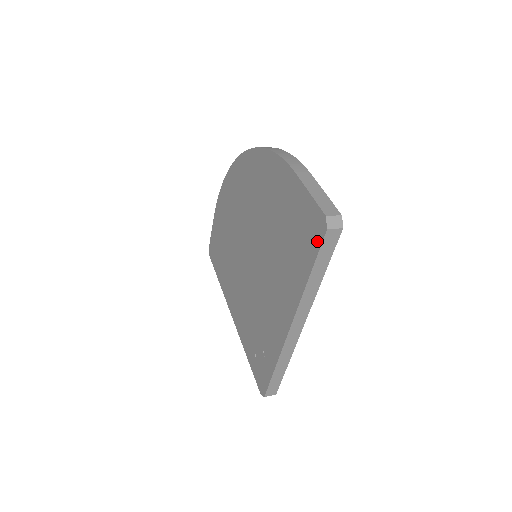
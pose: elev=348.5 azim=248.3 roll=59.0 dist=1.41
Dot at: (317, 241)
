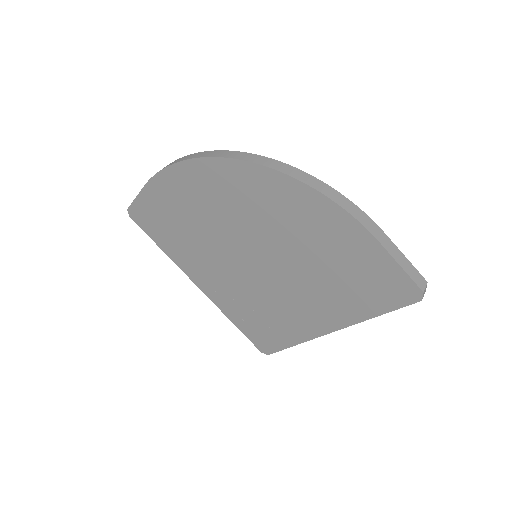
Dot at: (402, 302)
